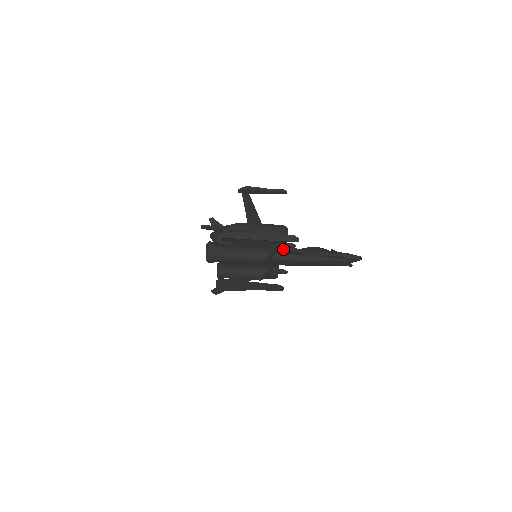
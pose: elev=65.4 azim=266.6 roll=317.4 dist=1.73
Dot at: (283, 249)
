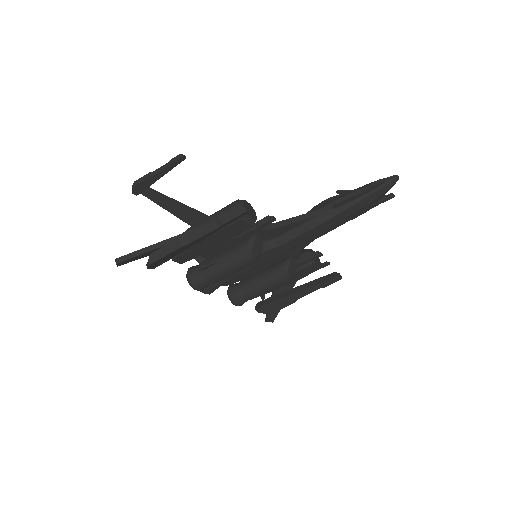
Dot at: (271, 229)
